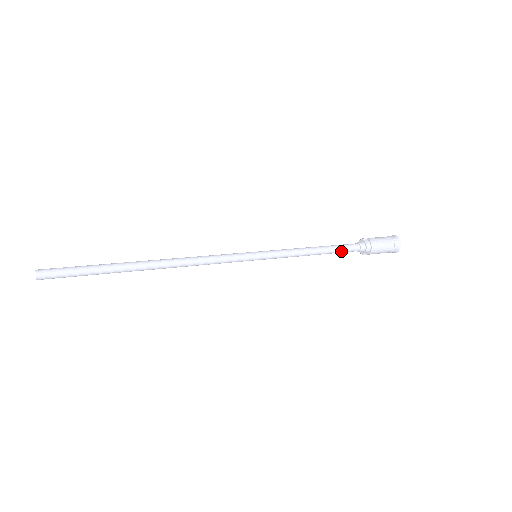
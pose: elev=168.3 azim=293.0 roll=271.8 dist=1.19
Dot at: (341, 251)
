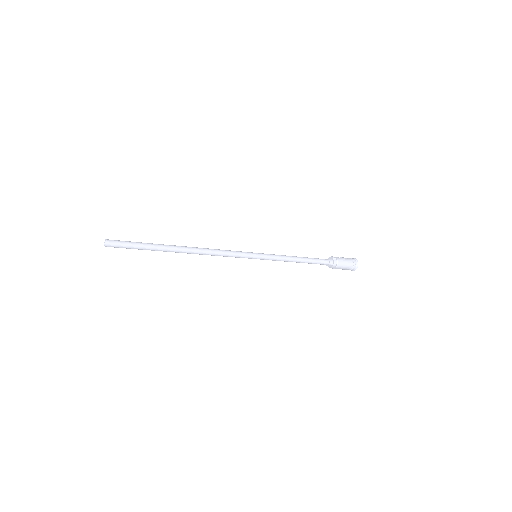
Dot at: (315, 263)
